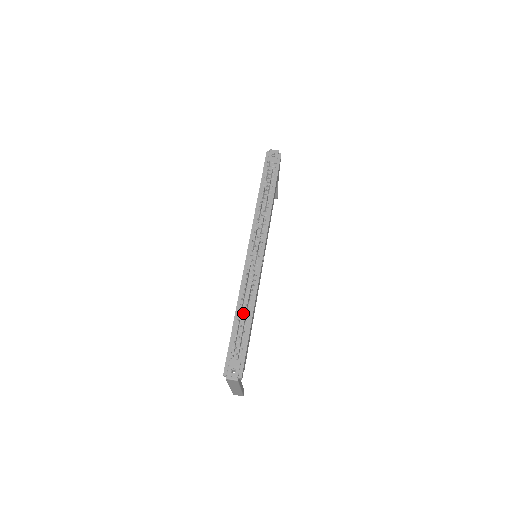
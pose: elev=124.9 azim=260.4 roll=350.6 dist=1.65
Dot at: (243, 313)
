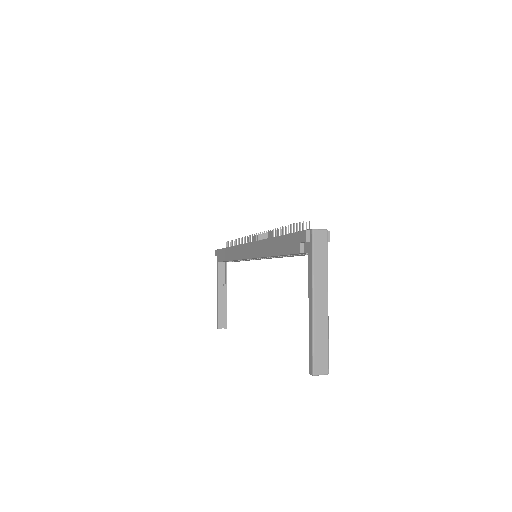
Dot at: occluded
